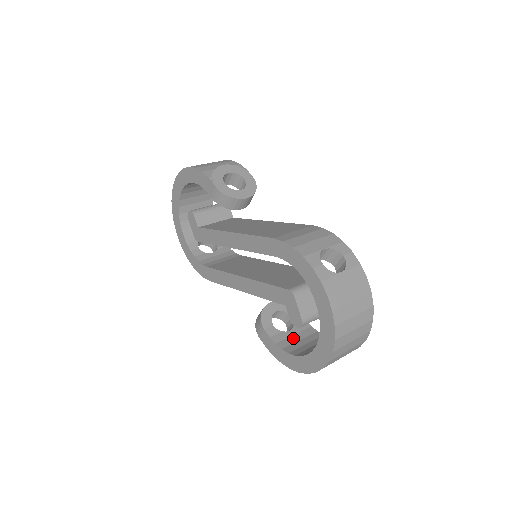
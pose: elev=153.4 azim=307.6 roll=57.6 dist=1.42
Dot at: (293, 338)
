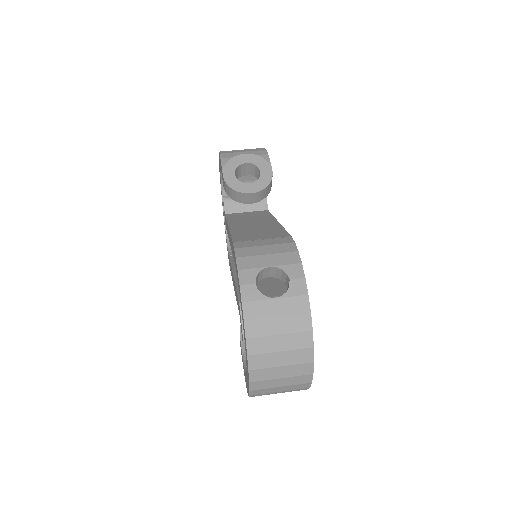
Dot at: occluded
